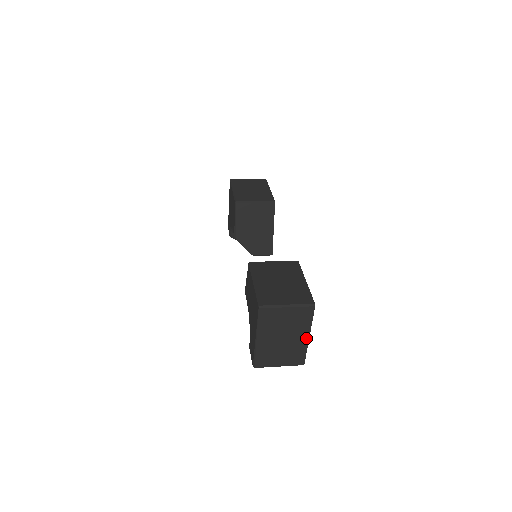
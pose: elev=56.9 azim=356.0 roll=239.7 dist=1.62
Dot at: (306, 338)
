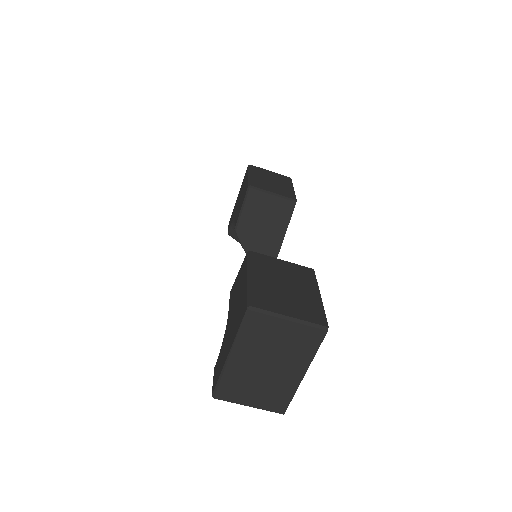
Dot at: (299, 375)
